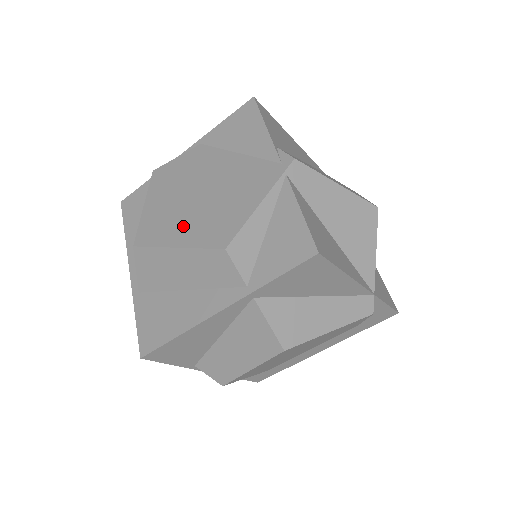
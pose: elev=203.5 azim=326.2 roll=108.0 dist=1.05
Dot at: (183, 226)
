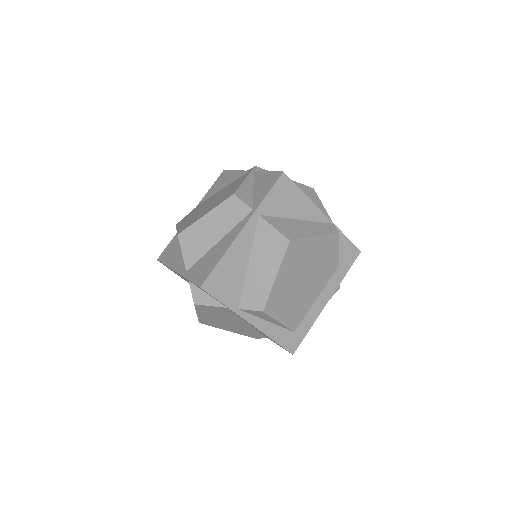
Dot at: (205, 211)
